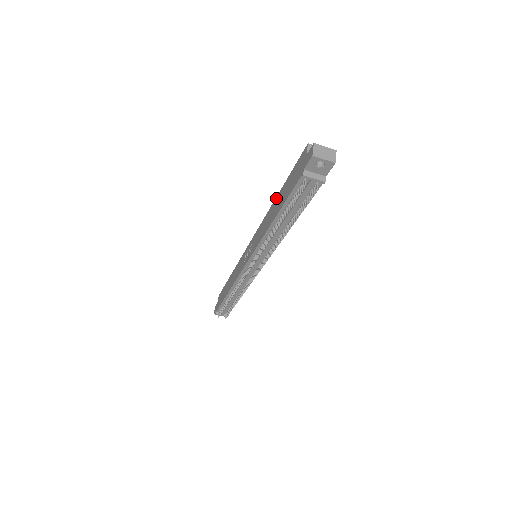
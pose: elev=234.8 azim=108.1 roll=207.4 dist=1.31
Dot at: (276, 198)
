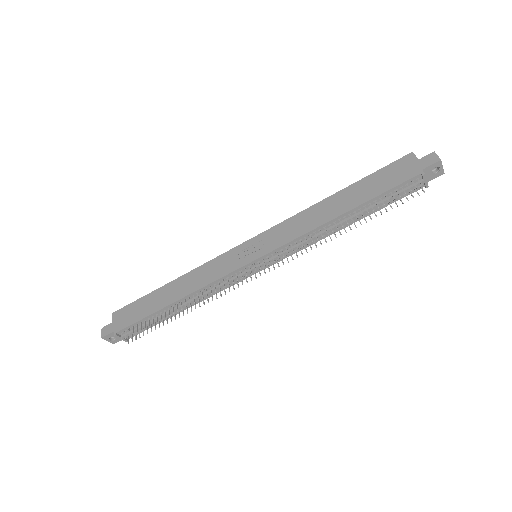
Dot at: (335, 194)
